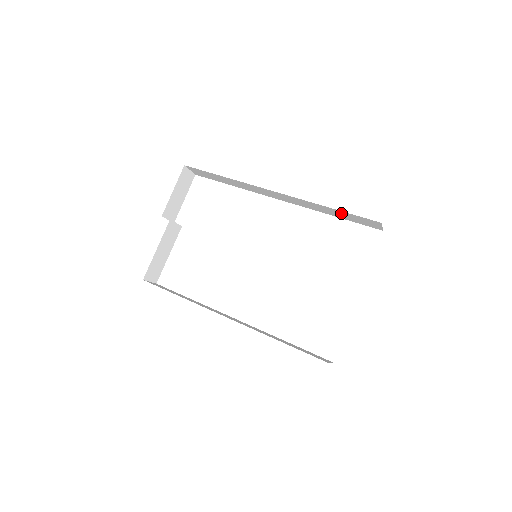
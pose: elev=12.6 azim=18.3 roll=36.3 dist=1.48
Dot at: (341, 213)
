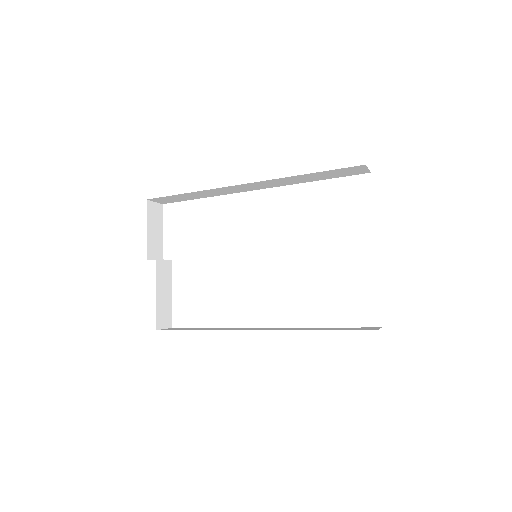
Dot at: (320, 174)
